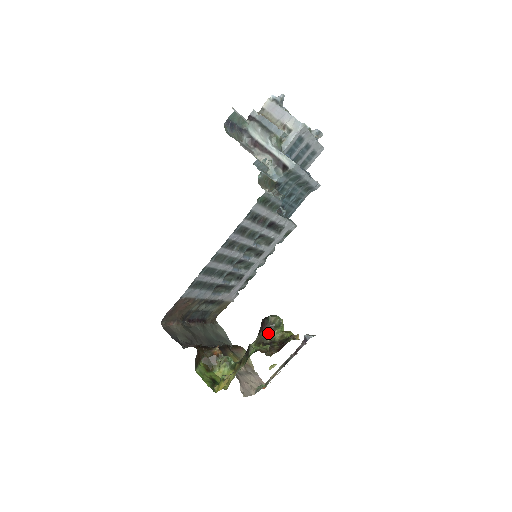
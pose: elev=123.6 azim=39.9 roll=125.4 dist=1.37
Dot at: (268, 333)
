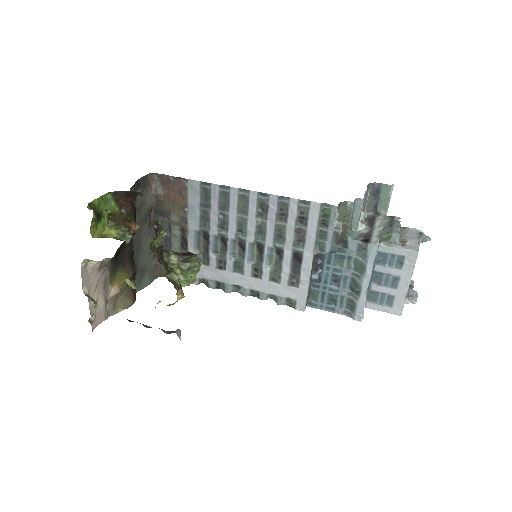
Dot at: (176, 258)
